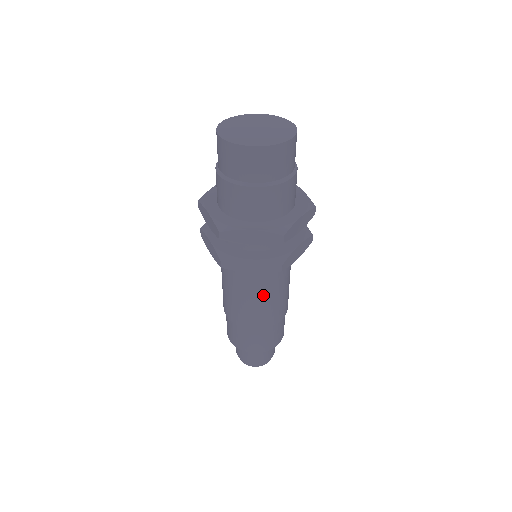
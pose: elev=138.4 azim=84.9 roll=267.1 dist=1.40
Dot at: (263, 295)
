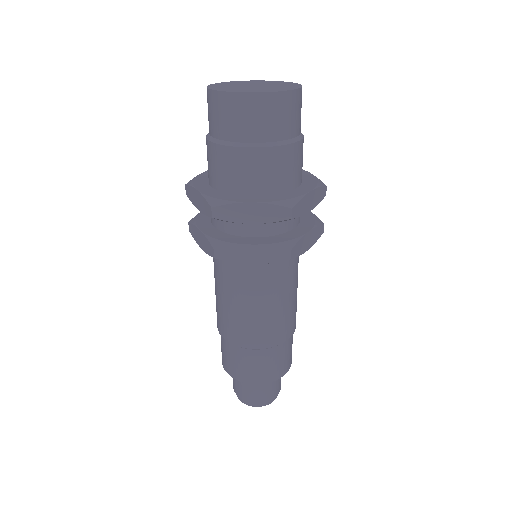
Dot at: (267, 300)
